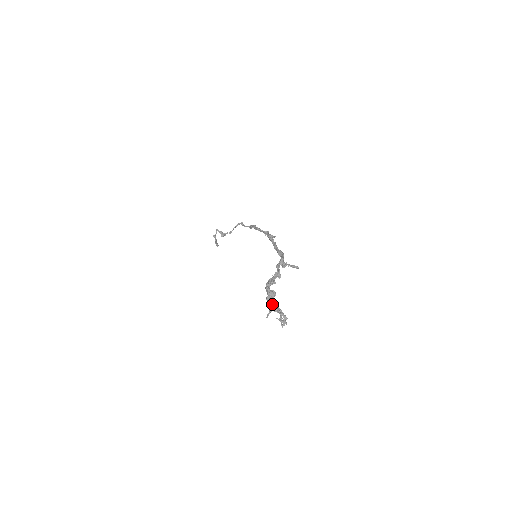
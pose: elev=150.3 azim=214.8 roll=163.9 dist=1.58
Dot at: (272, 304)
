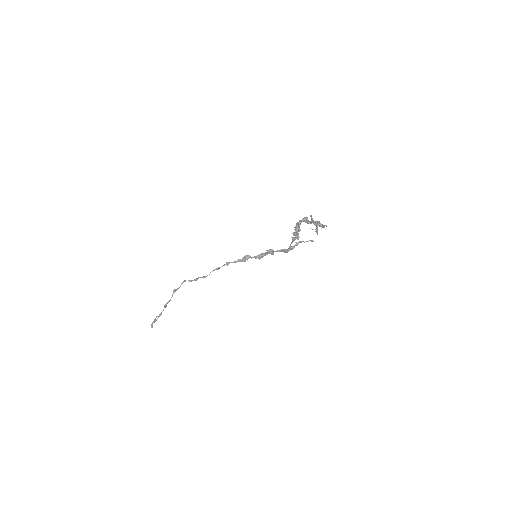
Dot at: (309, 221)
